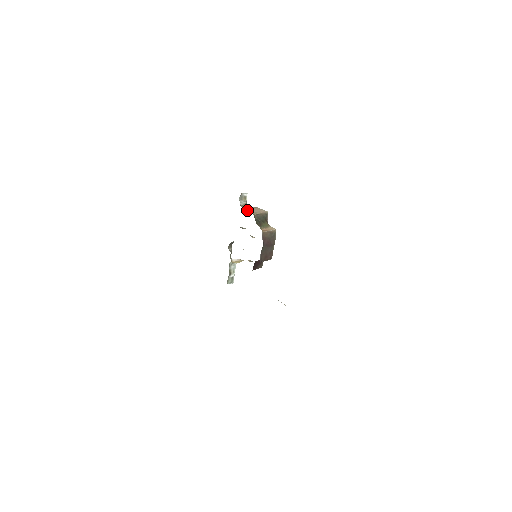
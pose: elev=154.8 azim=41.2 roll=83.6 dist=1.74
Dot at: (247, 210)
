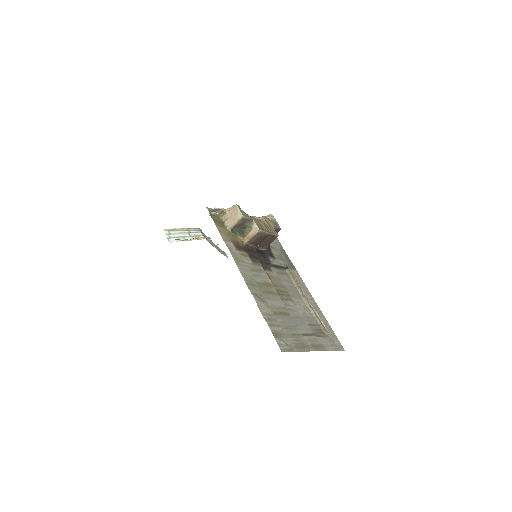
Dot at: (225, 220)
